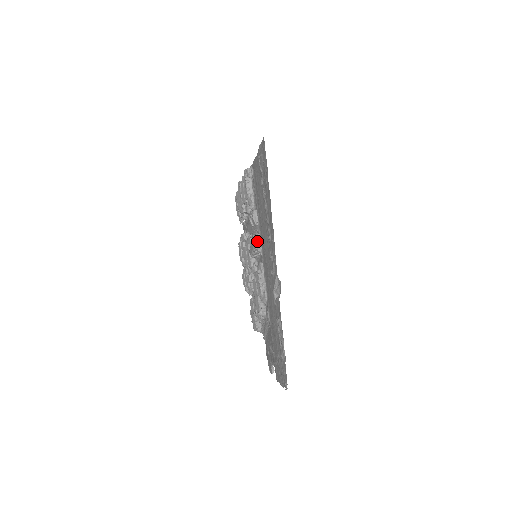
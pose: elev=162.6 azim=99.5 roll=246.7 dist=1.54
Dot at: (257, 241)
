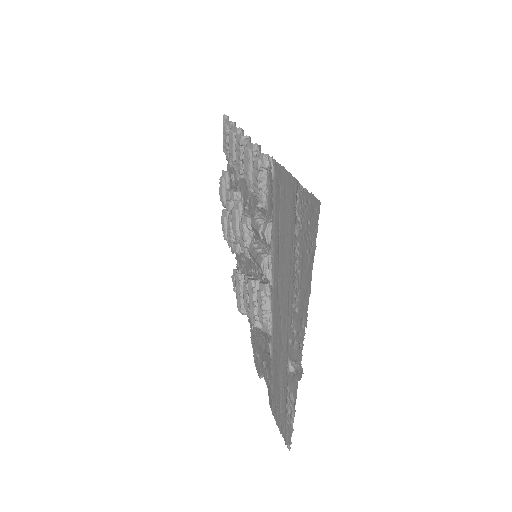
Dot at: (267, 266)
